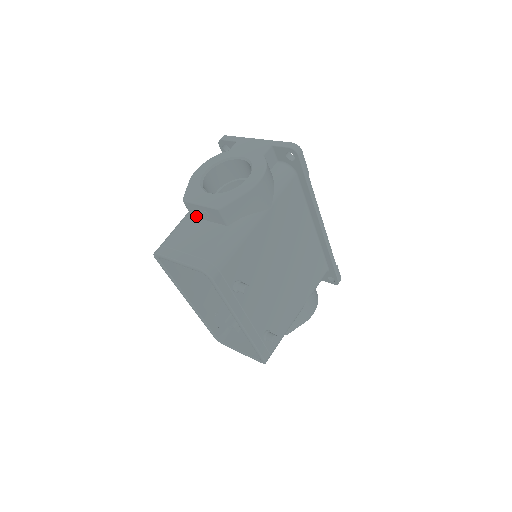
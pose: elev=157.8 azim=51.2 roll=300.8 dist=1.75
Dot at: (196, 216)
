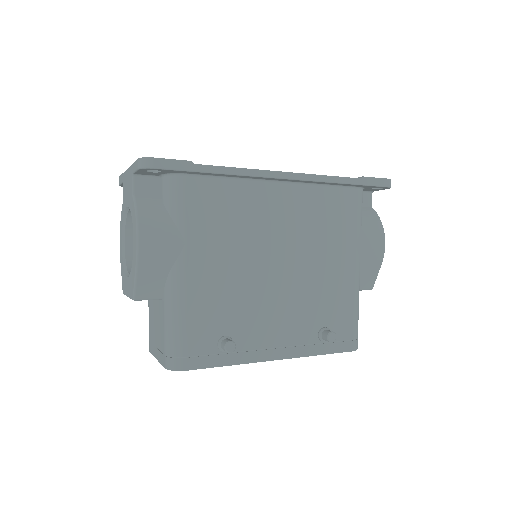
Dot at: occluded
